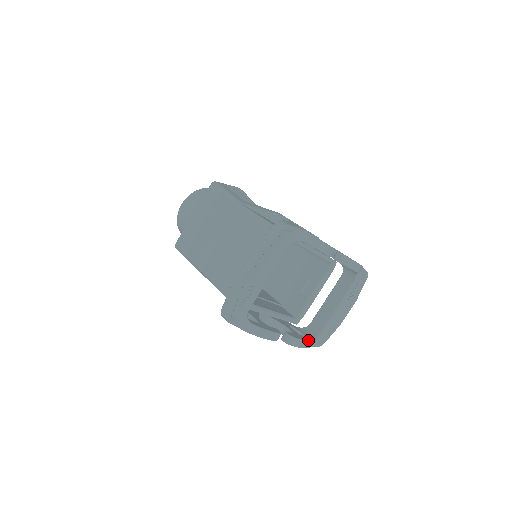
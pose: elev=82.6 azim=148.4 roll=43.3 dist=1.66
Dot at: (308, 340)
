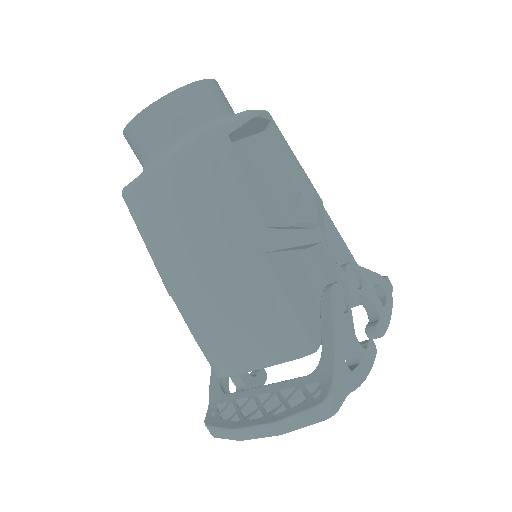
Dot at: occluded
